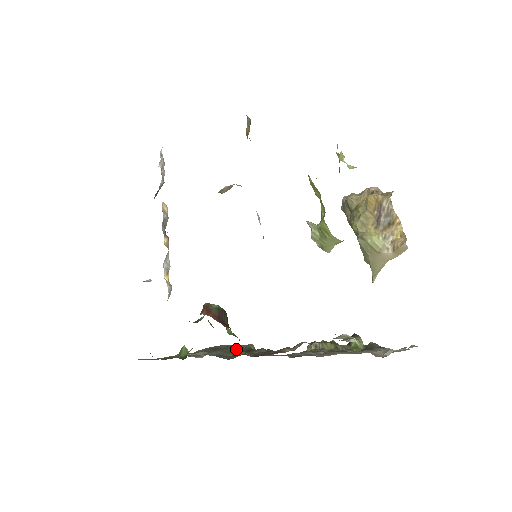
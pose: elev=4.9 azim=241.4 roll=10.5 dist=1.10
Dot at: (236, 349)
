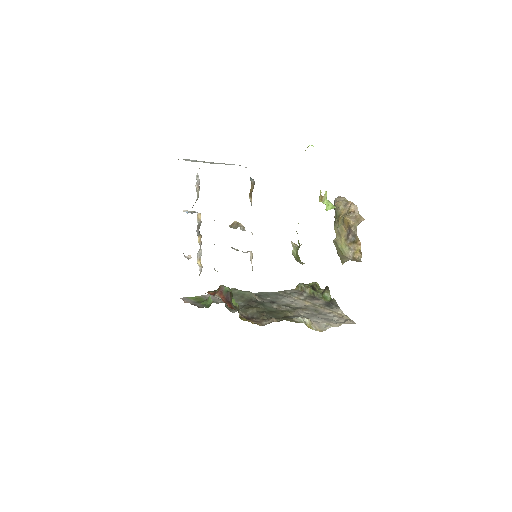
Dot at: (243, 297)
